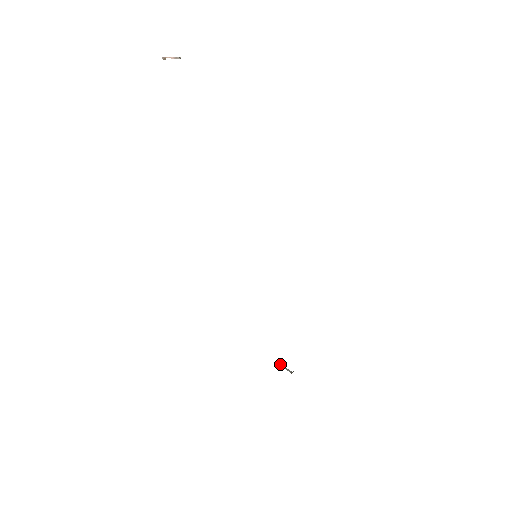
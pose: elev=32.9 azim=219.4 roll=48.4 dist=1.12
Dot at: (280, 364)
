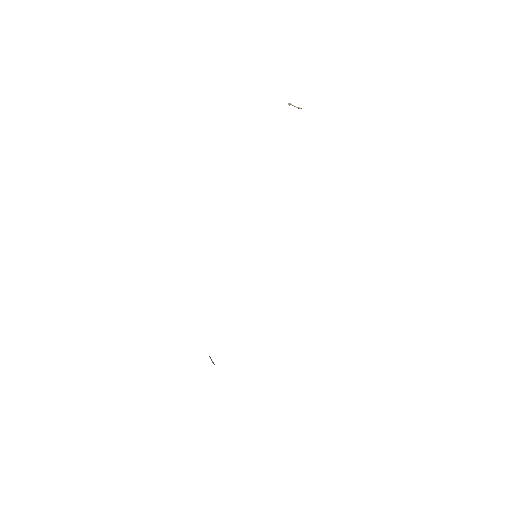
Dot at: occluded
